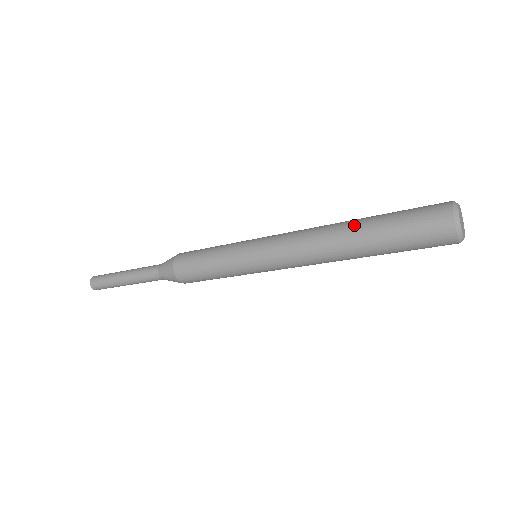
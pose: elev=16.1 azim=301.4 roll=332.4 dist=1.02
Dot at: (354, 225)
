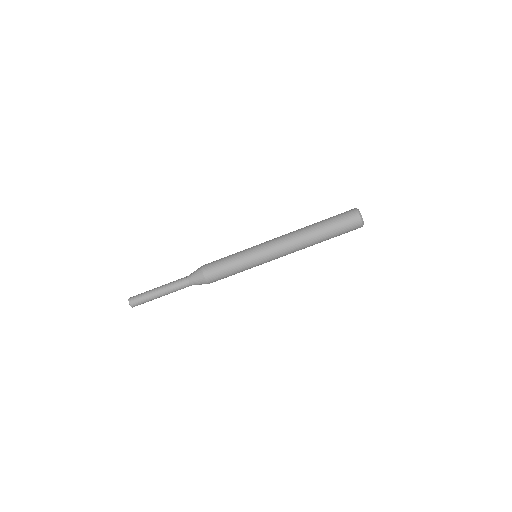
Dot at: occluded
